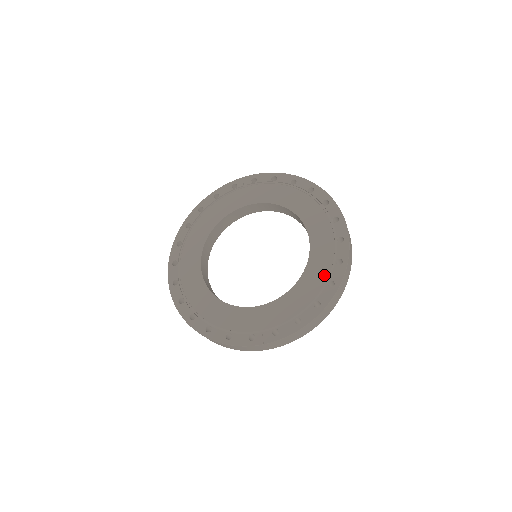
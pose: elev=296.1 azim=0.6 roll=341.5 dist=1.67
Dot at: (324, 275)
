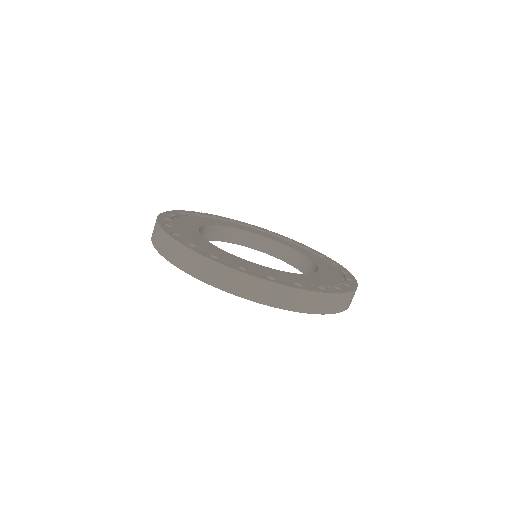
Dot at: (334, 268)
